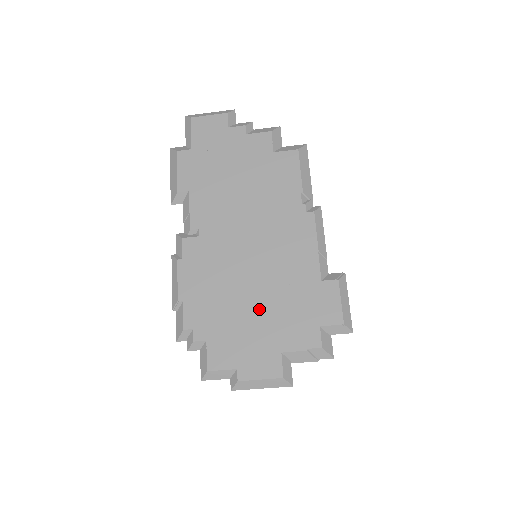
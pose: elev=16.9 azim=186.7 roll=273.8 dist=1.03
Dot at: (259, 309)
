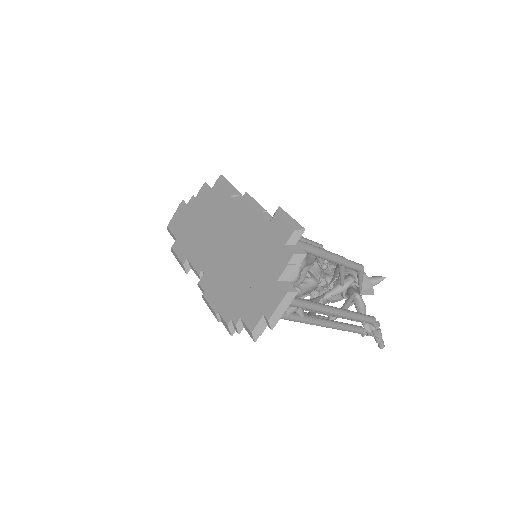
Dot at: (252, 273)
